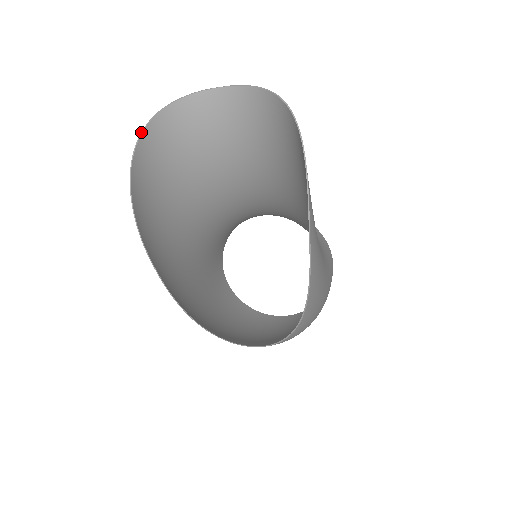
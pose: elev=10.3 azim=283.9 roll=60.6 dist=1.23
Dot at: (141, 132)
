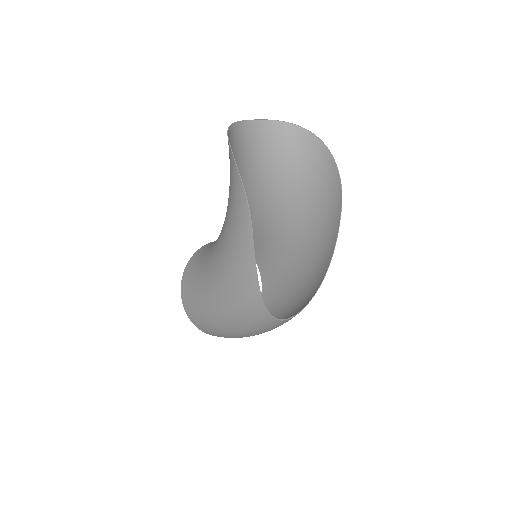
Dot at: (228, 140)
